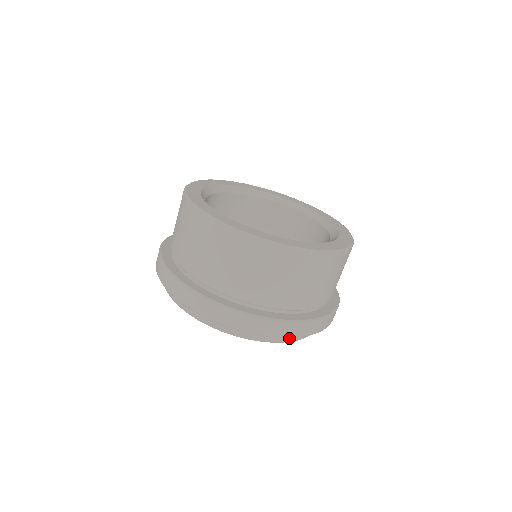
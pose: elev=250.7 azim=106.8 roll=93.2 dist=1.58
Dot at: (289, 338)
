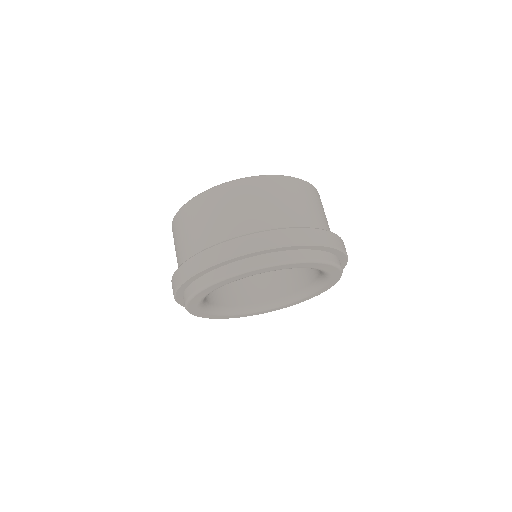
Dot at: (295, 257)
